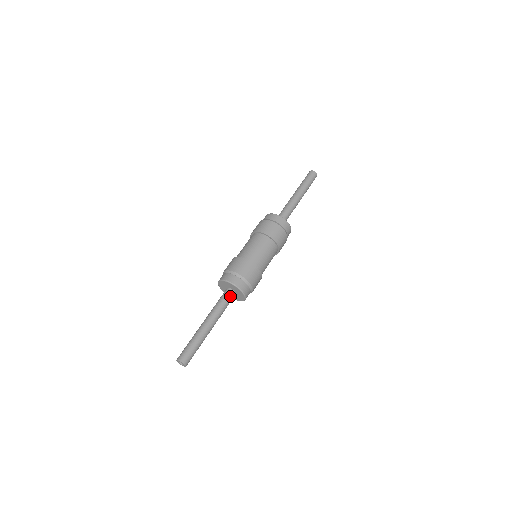
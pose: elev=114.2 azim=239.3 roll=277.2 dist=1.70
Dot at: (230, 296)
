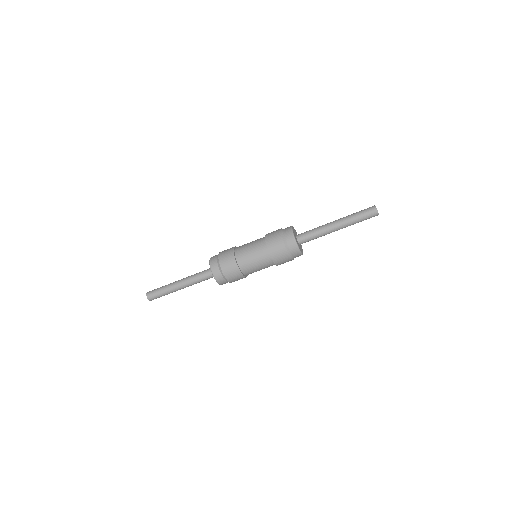
Dot at: (210, 276)
